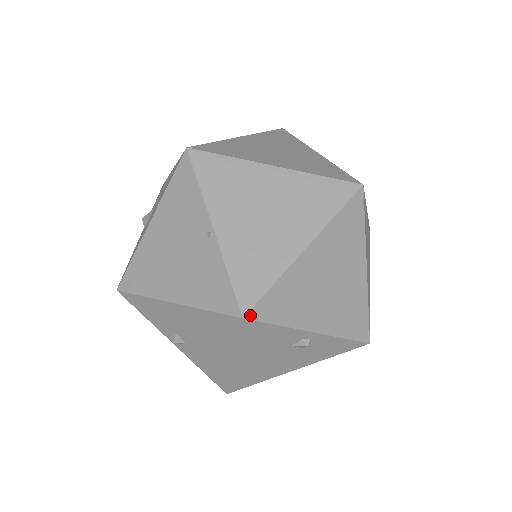
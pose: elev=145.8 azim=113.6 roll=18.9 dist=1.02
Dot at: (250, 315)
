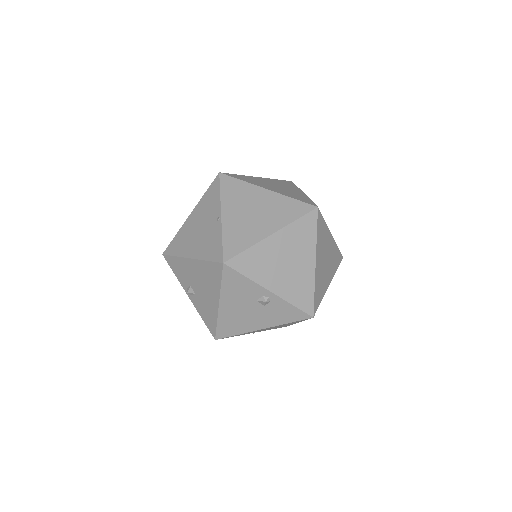
Dot at: (228, 263)
